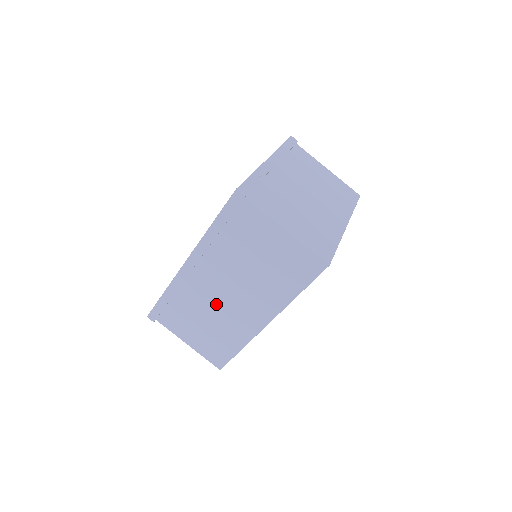
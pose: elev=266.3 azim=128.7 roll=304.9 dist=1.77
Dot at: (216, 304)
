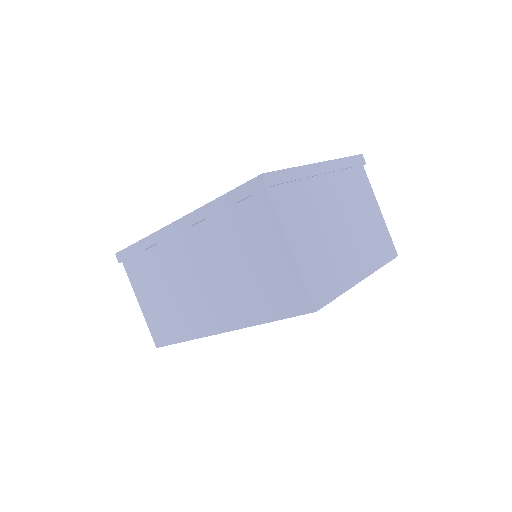
Dot at: (184, 281)
